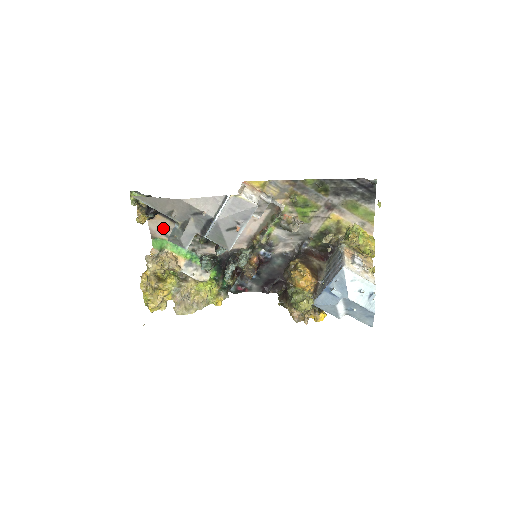
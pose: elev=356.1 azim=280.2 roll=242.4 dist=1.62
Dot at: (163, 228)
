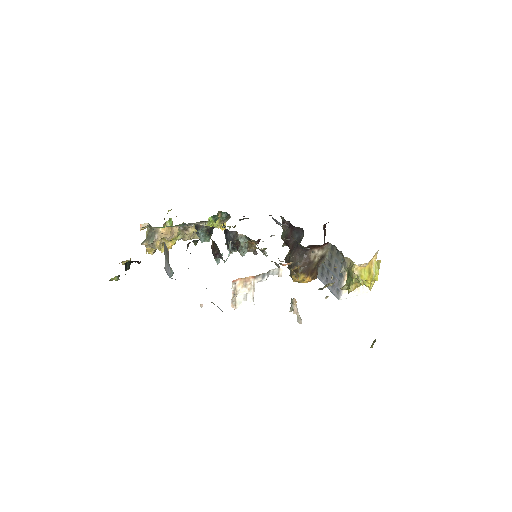
Dot at: occluded
